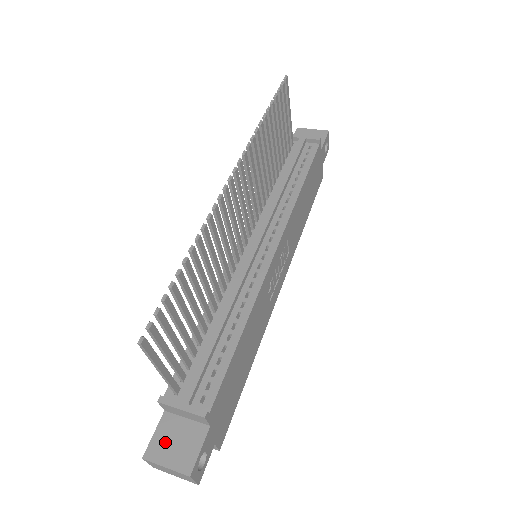
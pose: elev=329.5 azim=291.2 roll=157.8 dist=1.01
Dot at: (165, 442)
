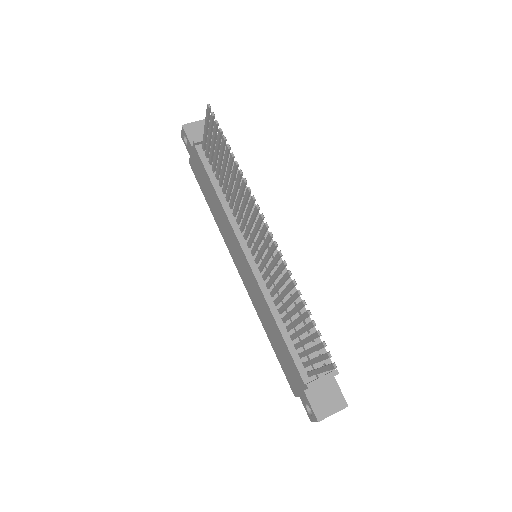
Dot at: (321, 404)
